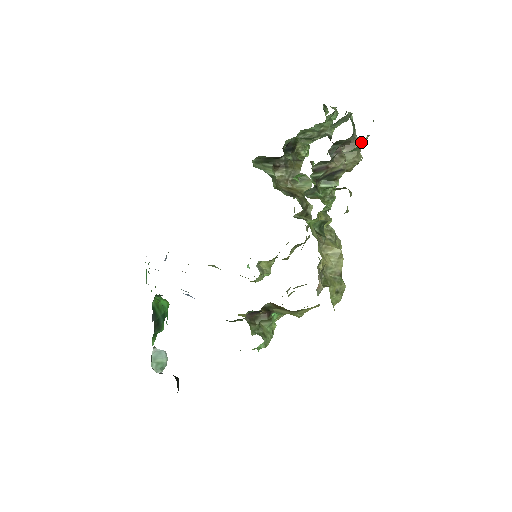
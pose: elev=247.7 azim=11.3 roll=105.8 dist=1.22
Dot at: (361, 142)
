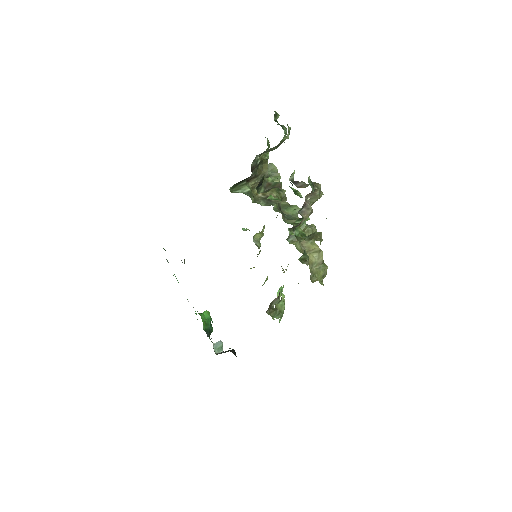
Dot at: (320, 186)
